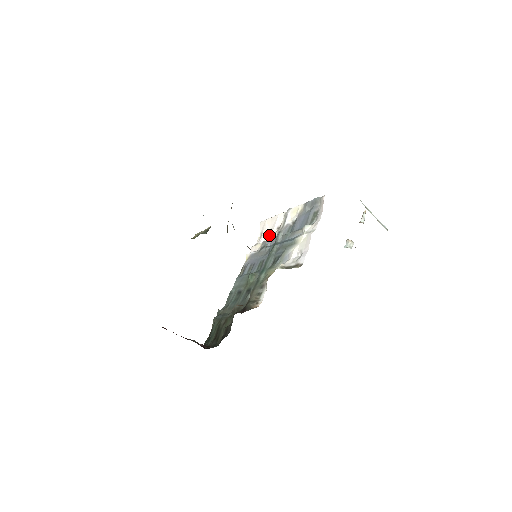
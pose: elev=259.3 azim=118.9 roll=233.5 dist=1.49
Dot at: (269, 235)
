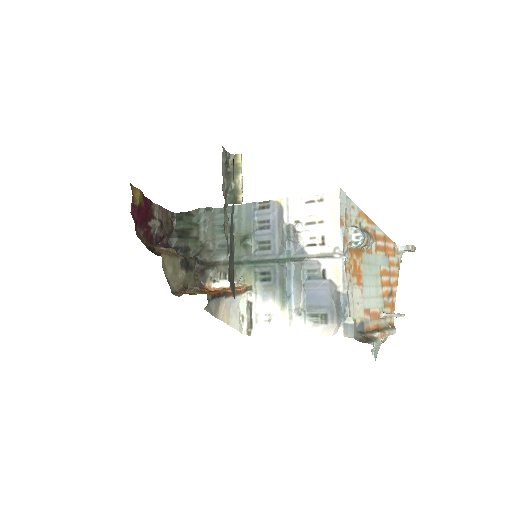
Dot at: (311, 228)
